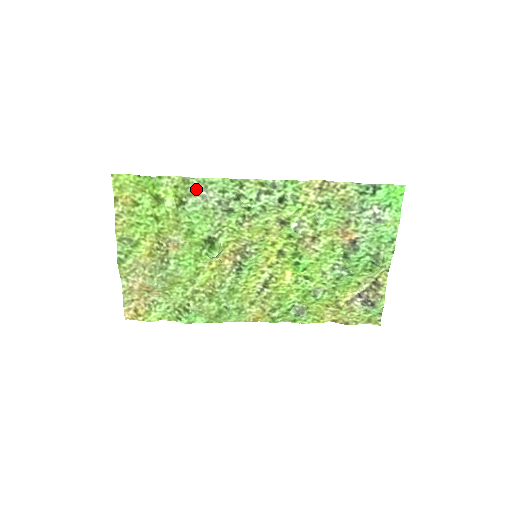
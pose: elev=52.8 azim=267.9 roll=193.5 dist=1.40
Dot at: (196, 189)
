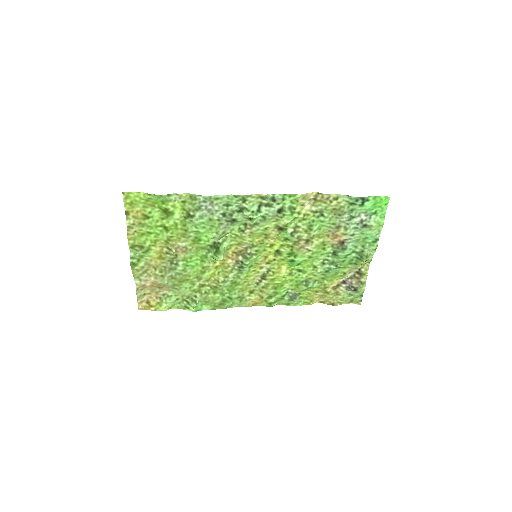
Dot at: (203, 204)
